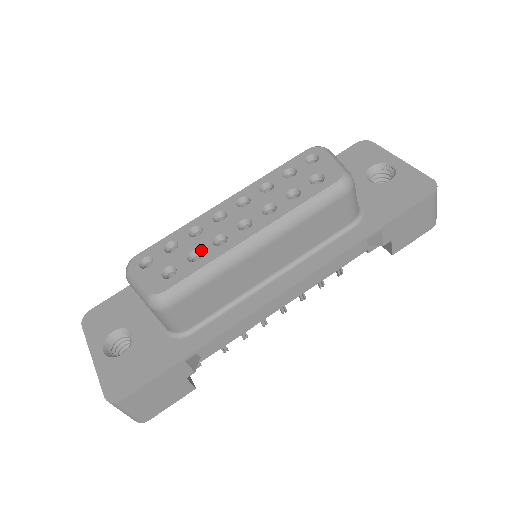
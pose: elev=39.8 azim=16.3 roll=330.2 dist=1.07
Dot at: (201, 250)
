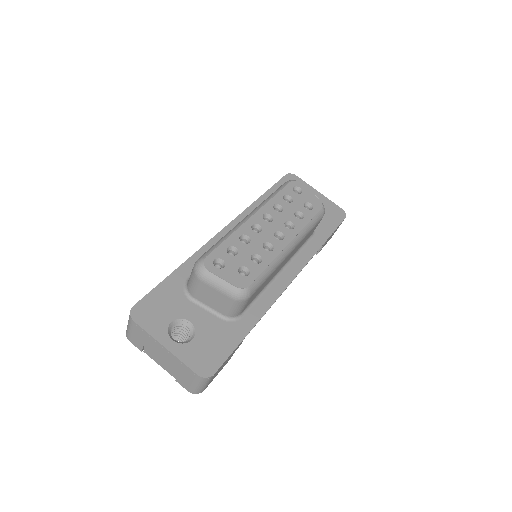
Dot at: (259, 254)
